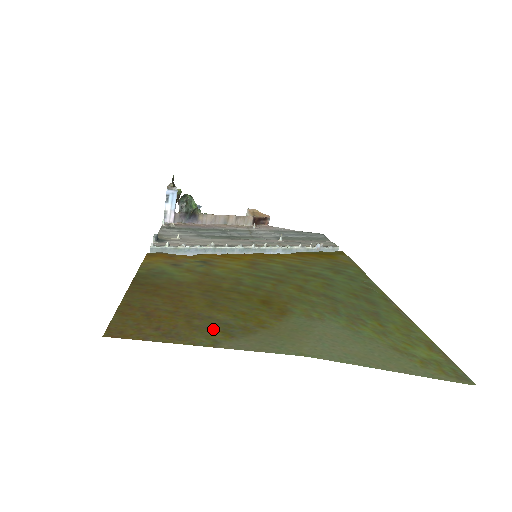
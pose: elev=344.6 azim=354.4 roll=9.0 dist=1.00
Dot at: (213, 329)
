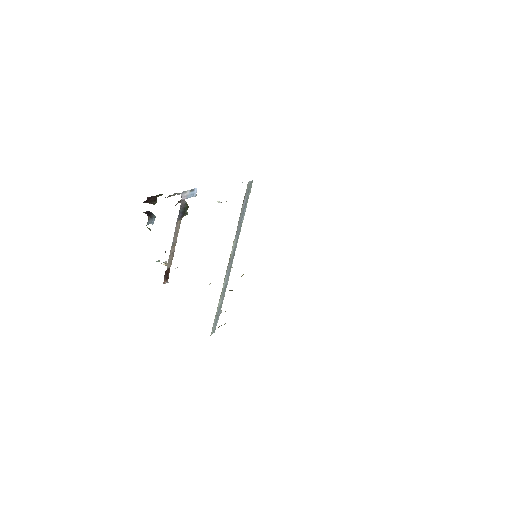
Dot at: occluded
